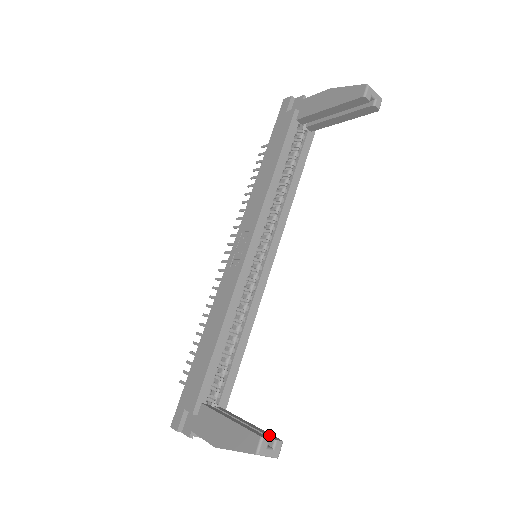
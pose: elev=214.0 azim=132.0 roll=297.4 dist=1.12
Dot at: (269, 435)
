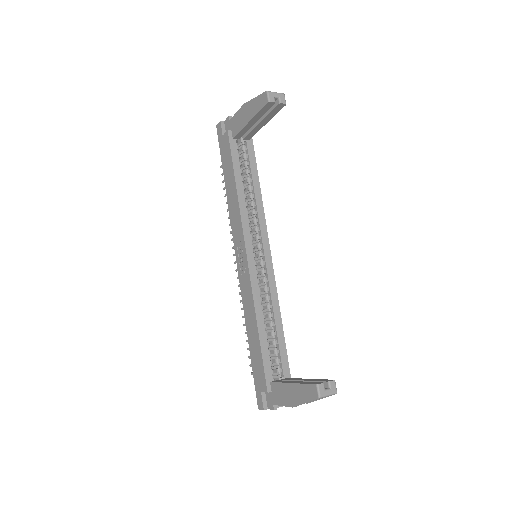
Dot at: (324, 381)
